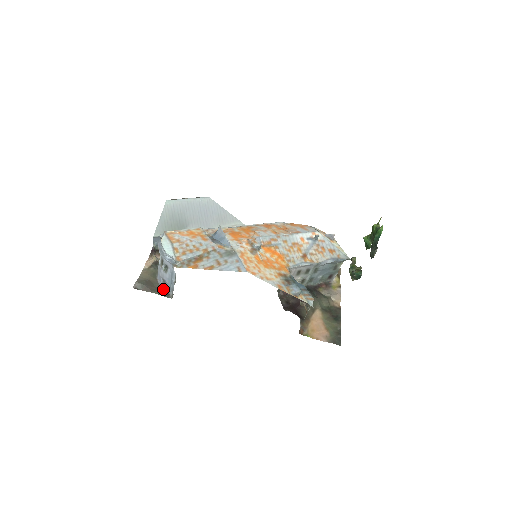
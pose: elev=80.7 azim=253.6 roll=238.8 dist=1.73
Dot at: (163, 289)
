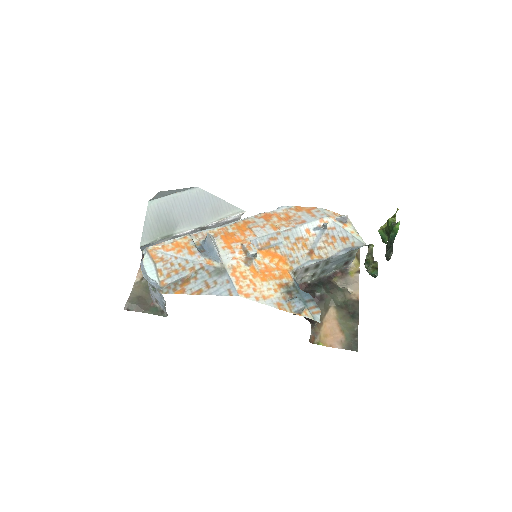
Dot at: (157, 306)
